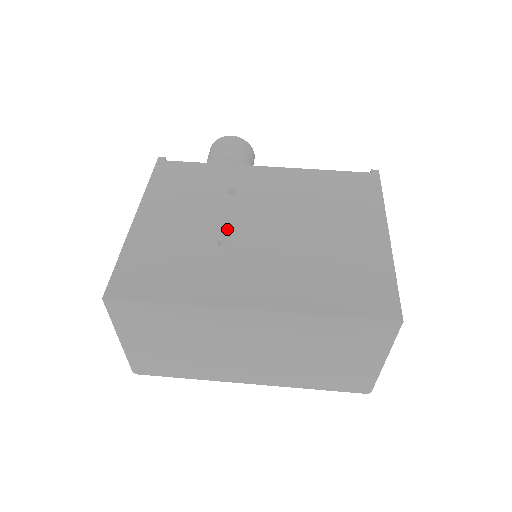
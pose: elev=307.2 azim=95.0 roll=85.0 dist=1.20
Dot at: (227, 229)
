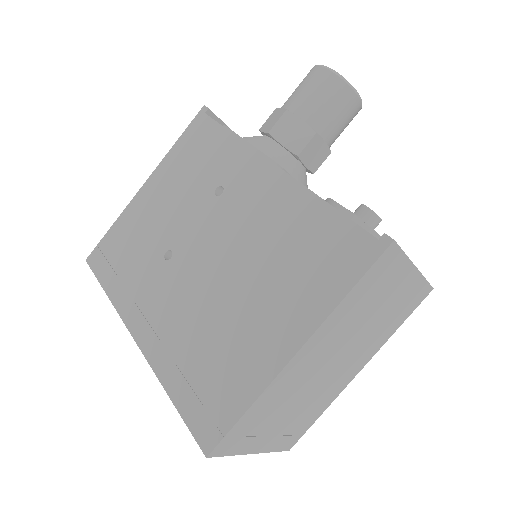
Dot at: (181, 240)
